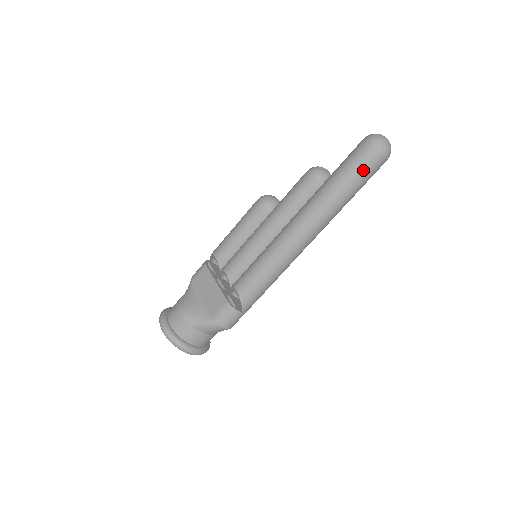
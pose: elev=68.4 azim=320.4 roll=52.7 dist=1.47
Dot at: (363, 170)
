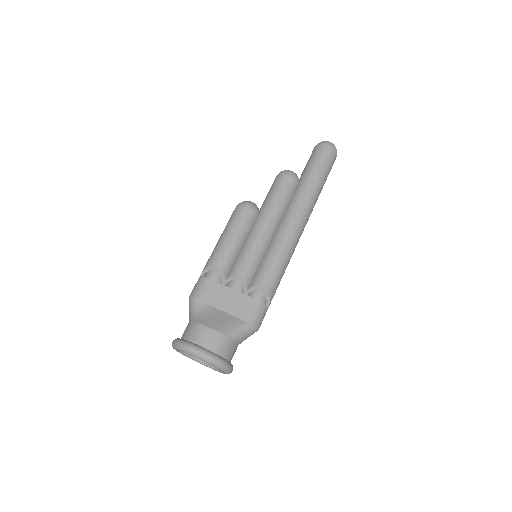
Dot at: (329, 166)
